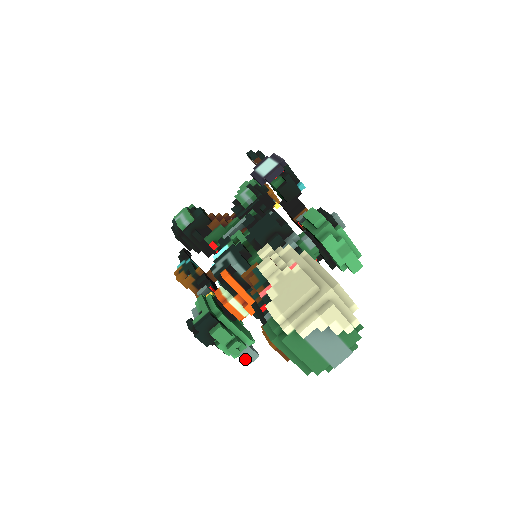
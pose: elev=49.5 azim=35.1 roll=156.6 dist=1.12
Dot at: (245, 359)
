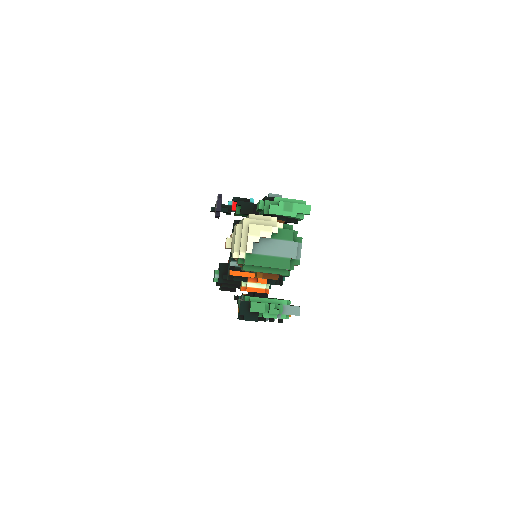
Dot at: occluded
